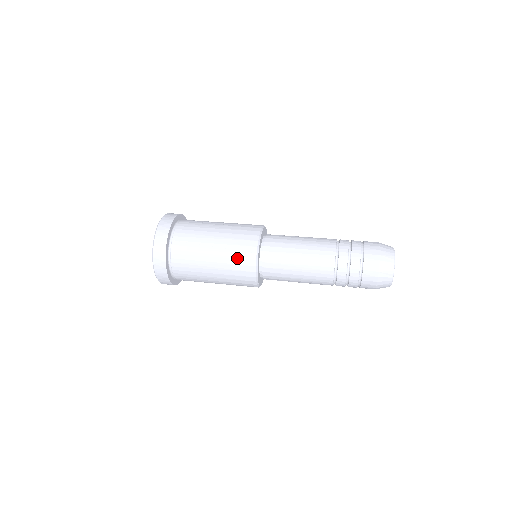
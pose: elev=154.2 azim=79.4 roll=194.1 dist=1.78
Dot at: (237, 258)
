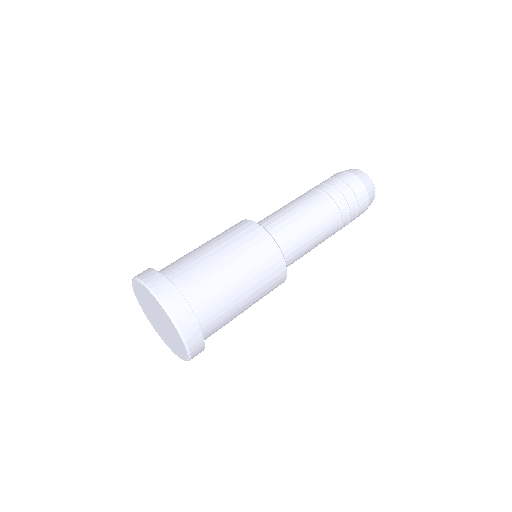
Dot at: (248, 242)
